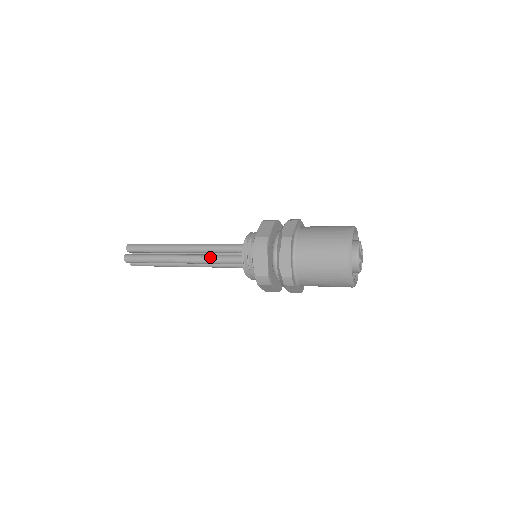
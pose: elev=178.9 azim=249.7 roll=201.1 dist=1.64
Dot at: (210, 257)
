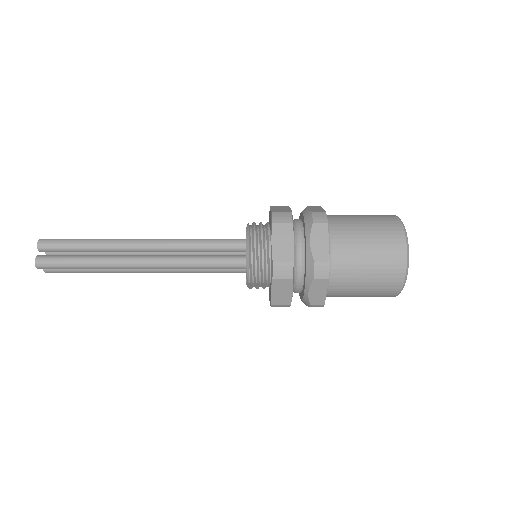
Dot at: occluded
